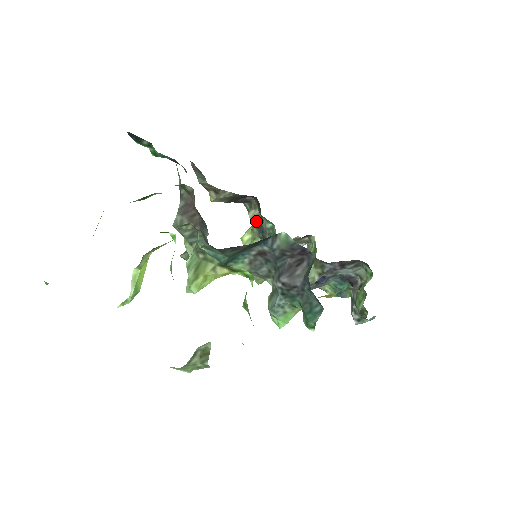
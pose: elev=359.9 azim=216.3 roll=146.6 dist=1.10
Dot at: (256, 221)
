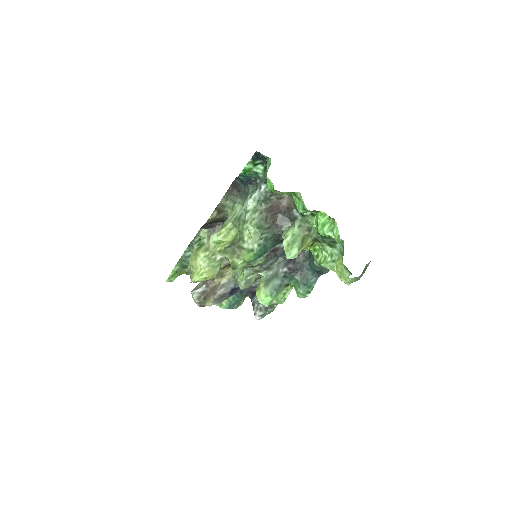
Dot at: occluded
